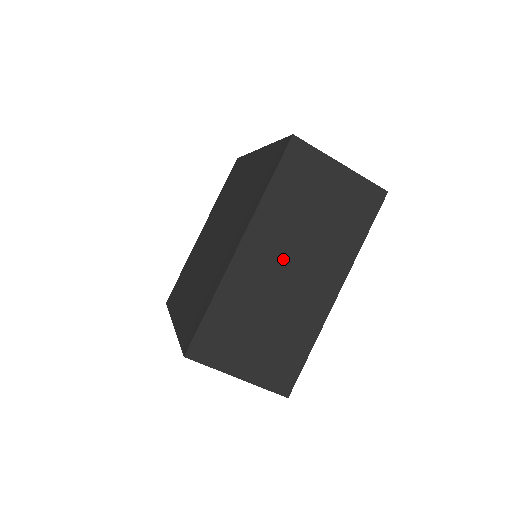
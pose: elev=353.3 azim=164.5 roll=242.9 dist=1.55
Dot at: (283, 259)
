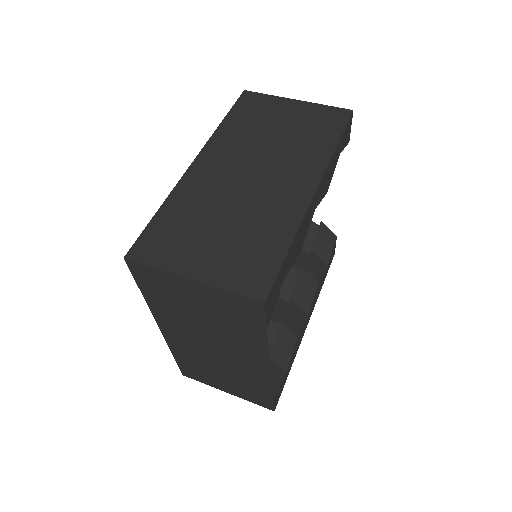
Dot at: (200, 341)
